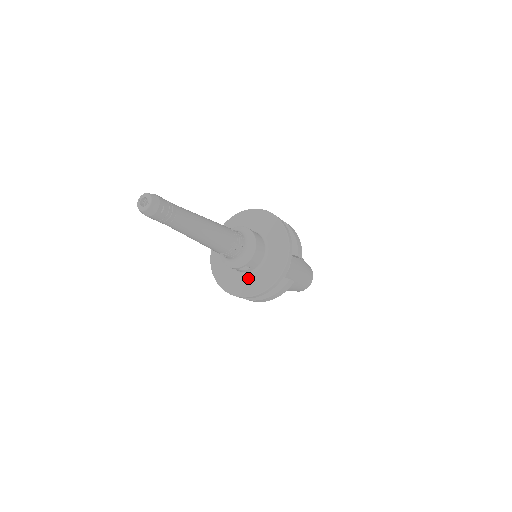
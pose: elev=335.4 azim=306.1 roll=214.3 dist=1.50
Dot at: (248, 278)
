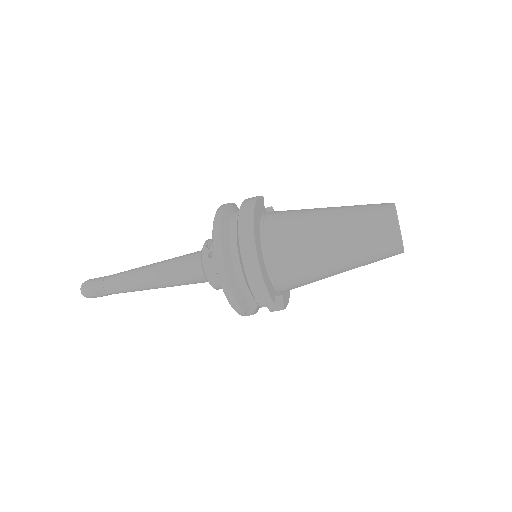
Dot at: occluded
